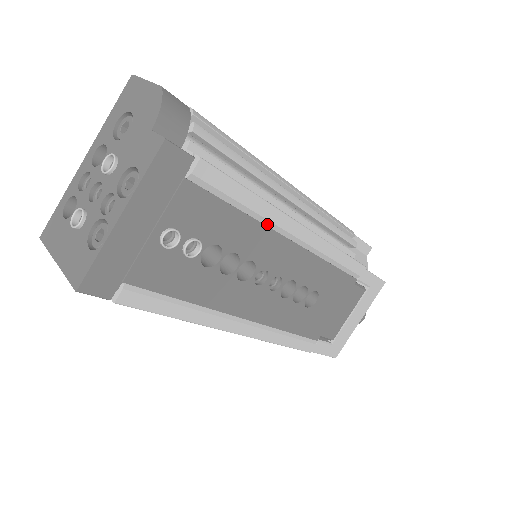
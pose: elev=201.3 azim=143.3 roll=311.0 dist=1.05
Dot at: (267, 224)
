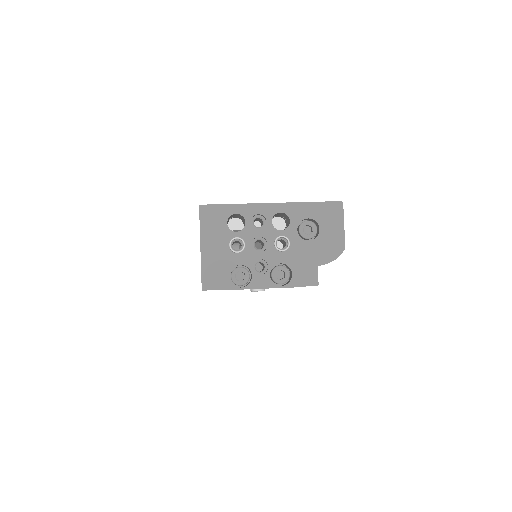
Dot at: occluded
